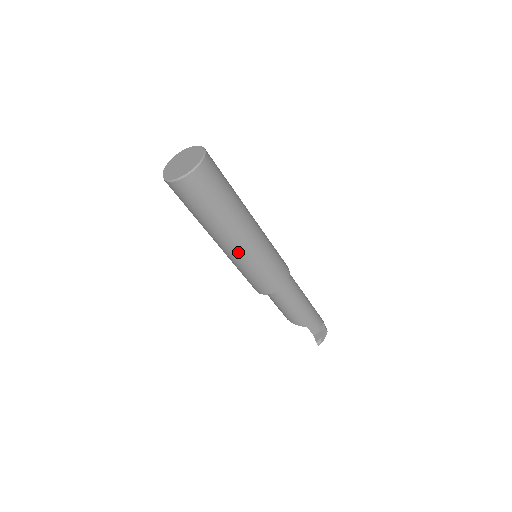
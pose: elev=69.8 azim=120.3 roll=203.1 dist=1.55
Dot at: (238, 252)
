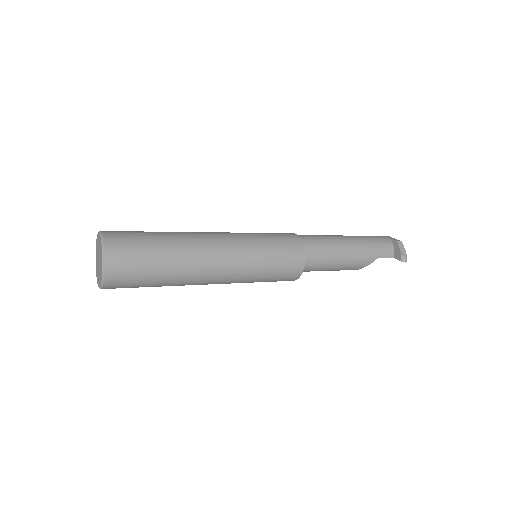
Dot at: (228, 273)
